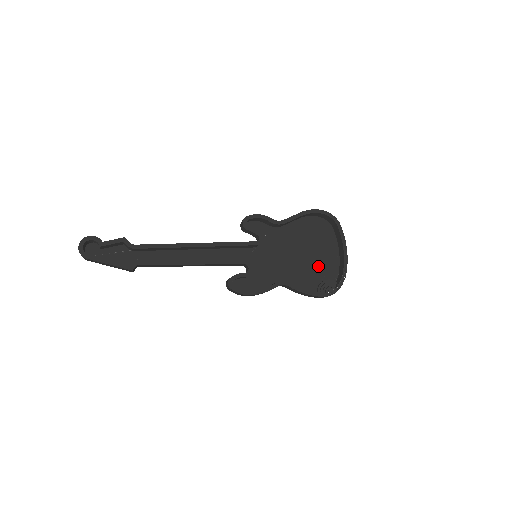
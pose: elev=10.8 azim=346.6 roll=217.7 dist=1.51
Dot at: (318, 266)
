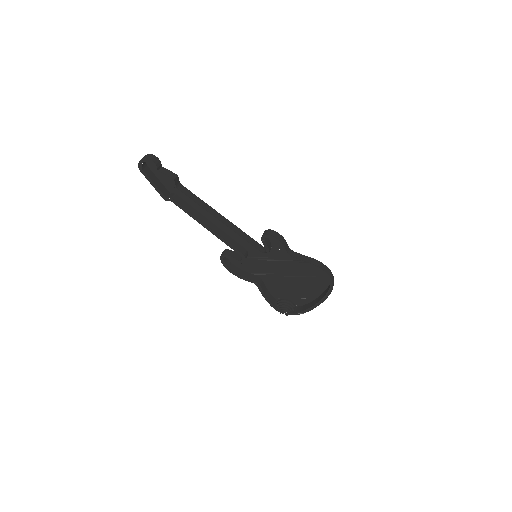
Dot at: (294, 291)
